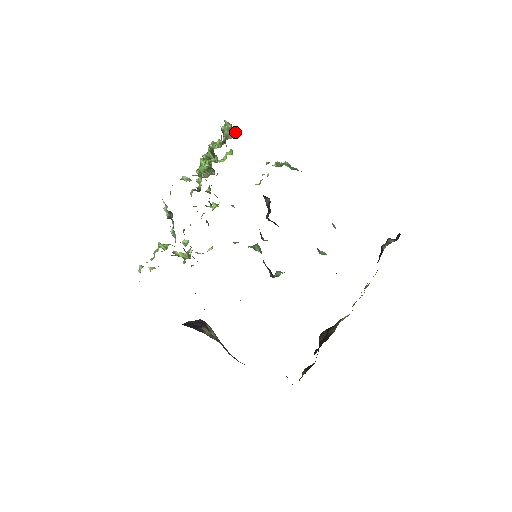
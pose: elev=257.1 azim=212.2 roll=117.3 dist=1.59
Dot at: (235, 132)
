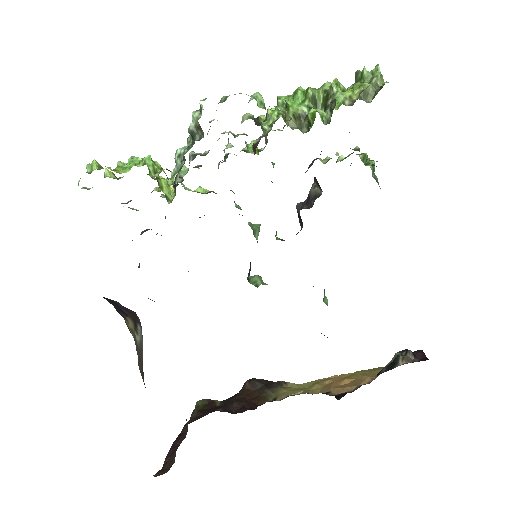
Dot at: occluded
